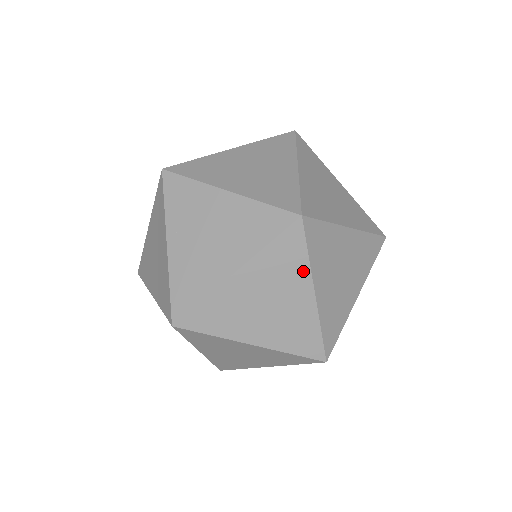
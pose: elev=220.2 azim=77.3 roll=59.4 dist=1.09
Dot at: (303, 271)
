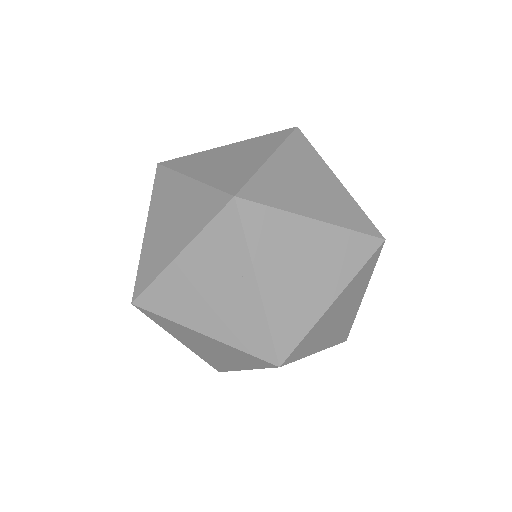
Dot at: (243, 258)
